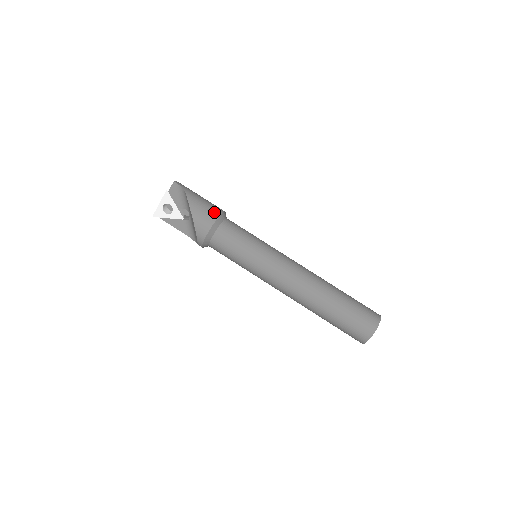
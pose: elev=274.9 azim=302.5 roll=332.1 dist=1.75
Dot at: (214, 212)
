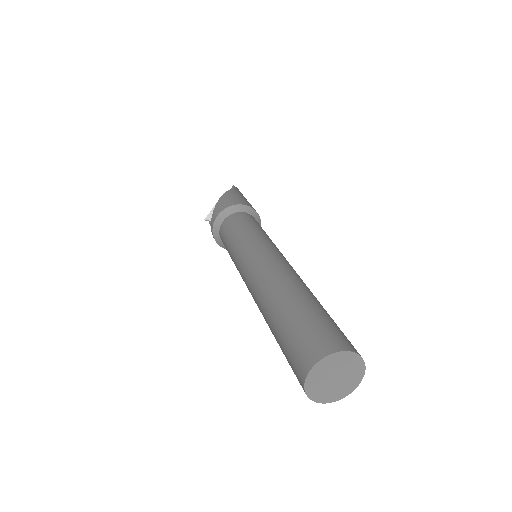
Dot at: (241, 202)
